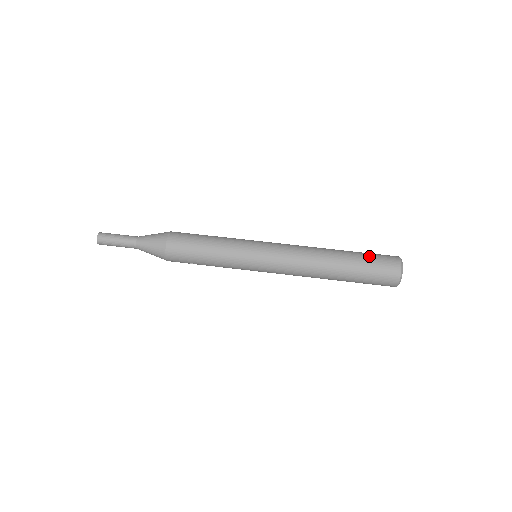
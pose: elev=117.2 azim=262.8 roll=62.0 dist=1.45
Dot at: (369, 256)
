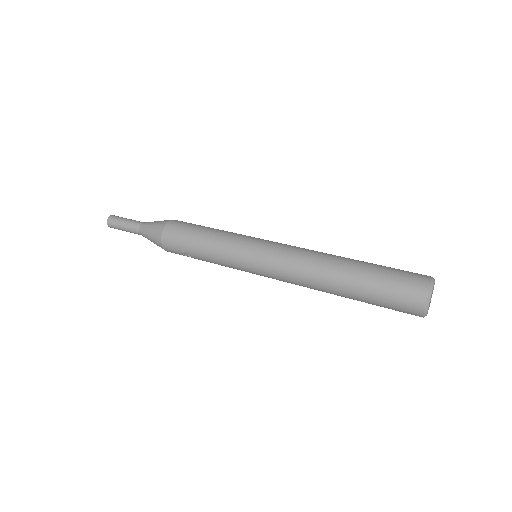
Dot at: (390, 267)
